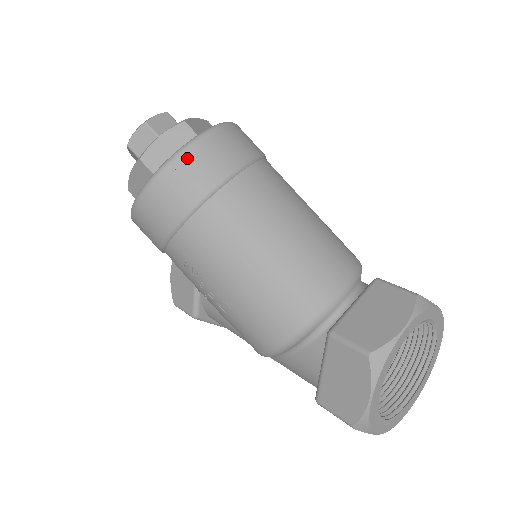
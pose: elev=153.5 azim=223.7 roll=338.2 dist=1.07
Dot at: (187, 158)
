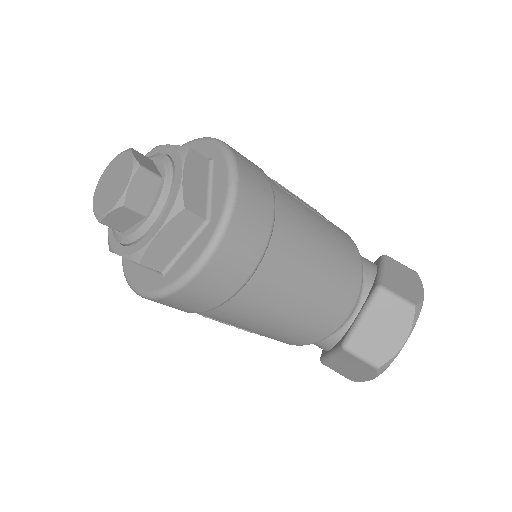
Dot at: (209, 272)
